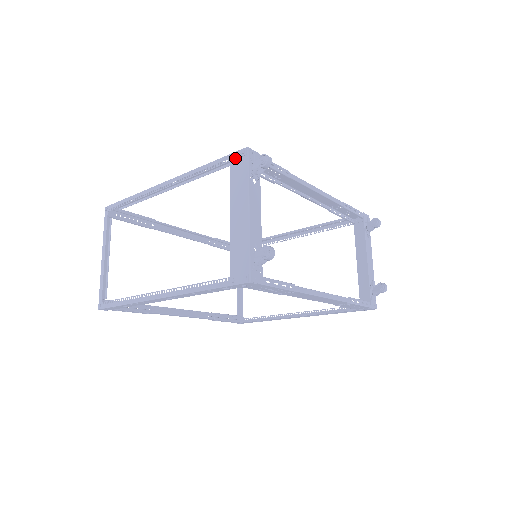
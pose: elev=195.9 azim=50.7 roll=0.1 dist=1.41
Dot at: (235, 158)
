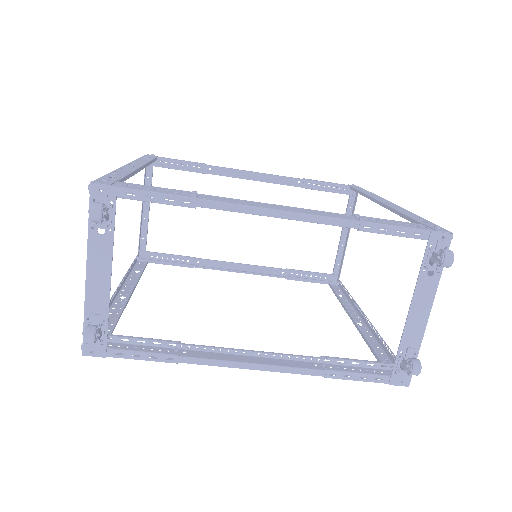
Dot at: occluded
